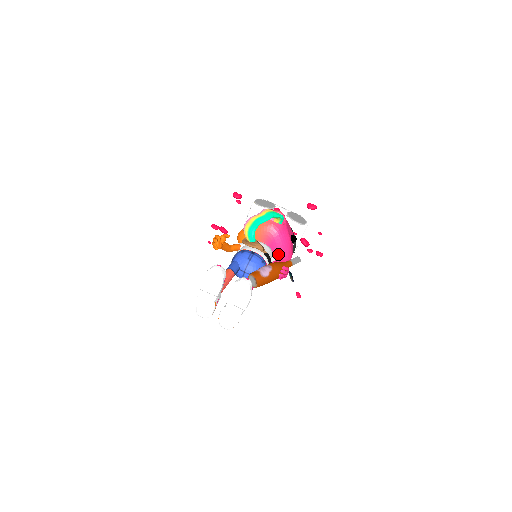
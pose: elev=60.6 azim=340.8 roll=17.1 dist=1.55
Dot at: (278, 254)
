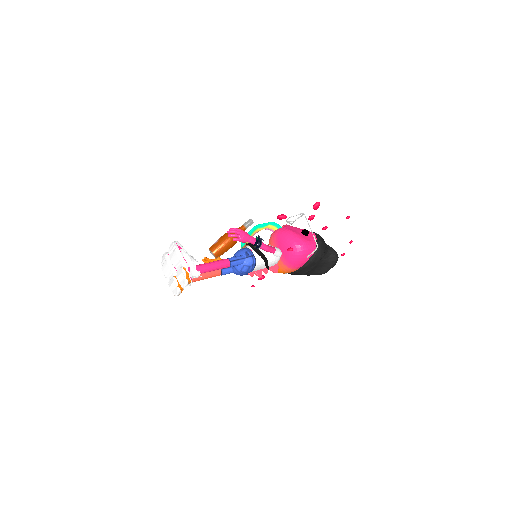
Dot at: (287, 247)
